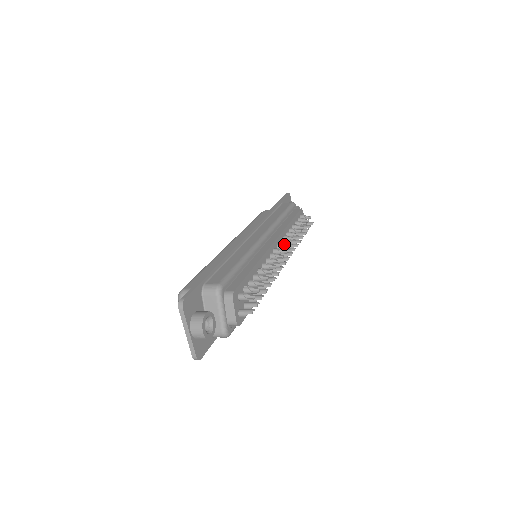
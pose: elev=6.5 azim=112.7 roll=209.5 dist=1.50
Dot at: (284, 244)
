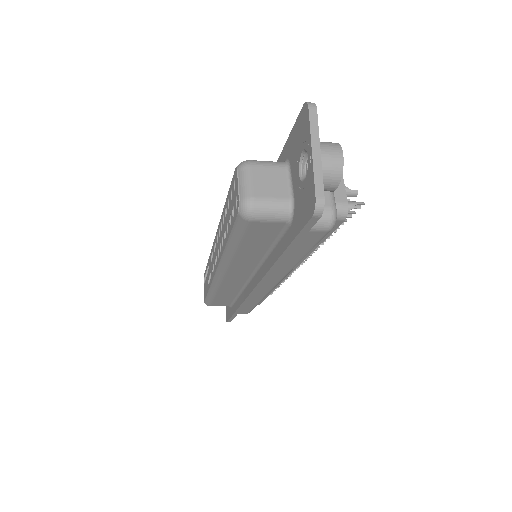
Dot at: occluded
